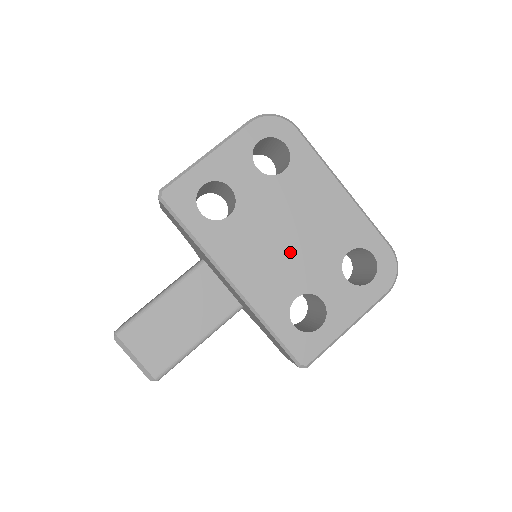
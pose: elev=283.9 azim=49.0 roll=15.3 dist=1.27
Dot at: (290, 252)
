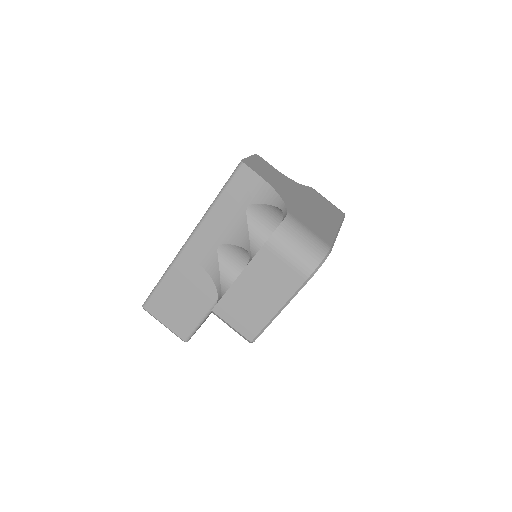
Dot at: occluded
